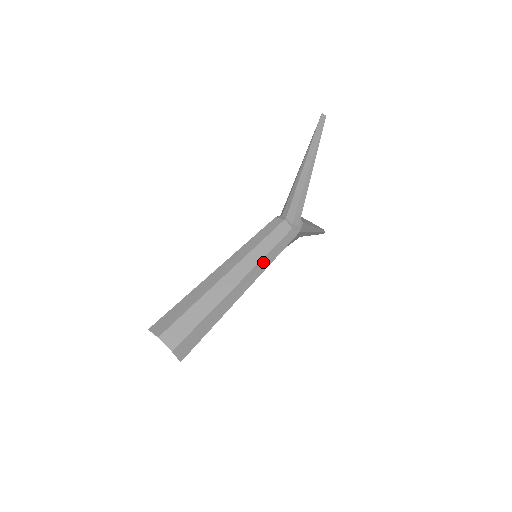
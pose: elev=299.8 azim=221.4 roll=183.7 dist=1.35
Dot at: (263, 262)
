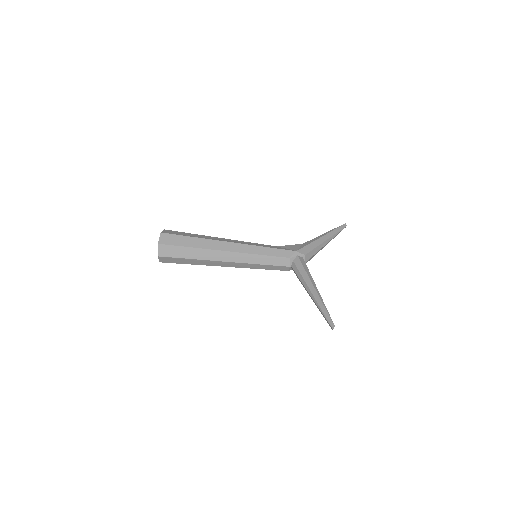
Dot at: (251, 267)
